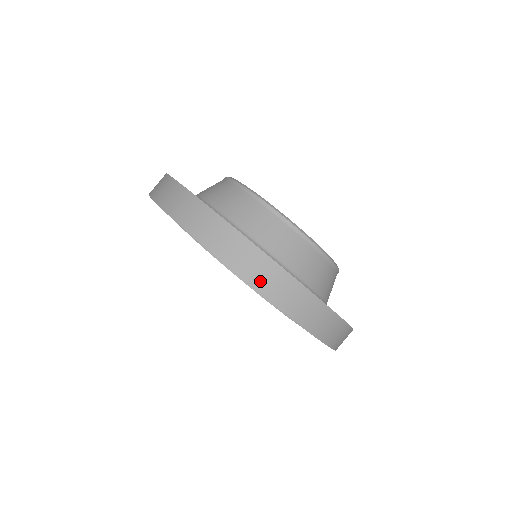
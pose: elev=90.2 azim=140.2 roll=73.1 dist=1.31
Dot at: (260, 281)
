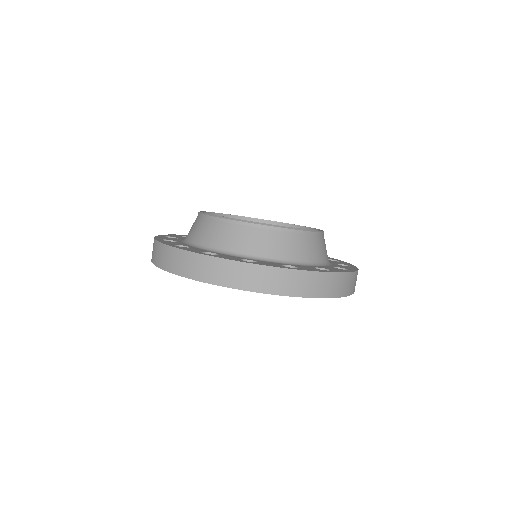
Dot at: (167, 264)
